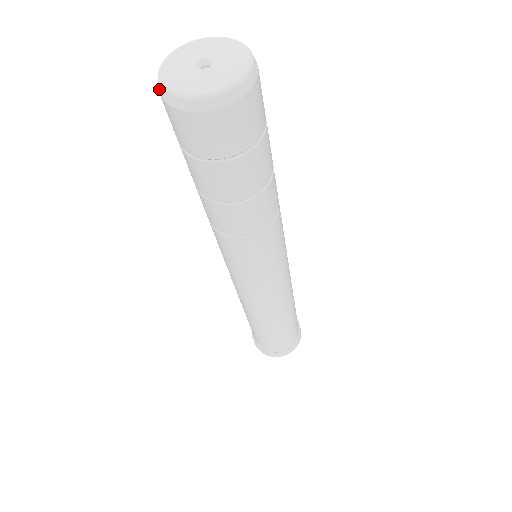
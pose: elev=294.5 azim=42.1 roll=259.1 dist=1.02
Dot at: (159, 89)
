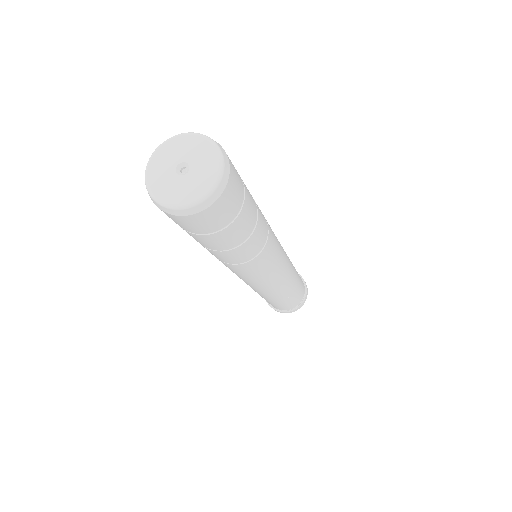
Dot at: (146, 187)
